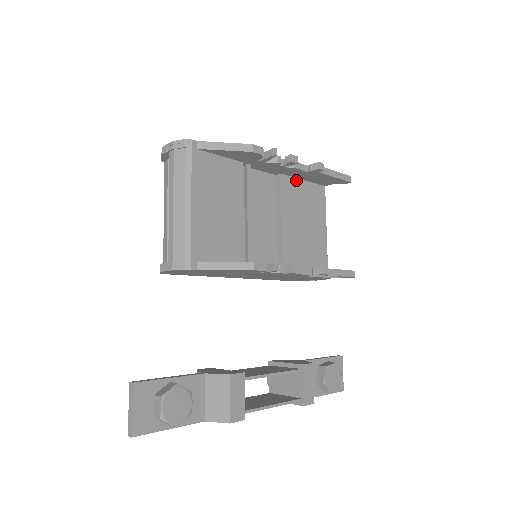
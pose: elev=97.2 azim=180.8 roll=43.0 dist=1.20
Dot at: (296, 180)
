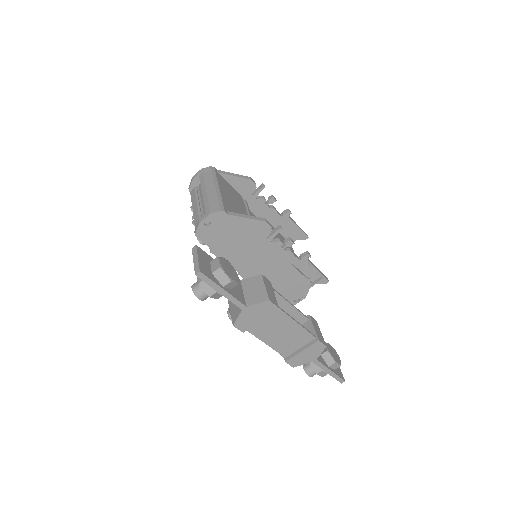
Dot at: (273, 227)
